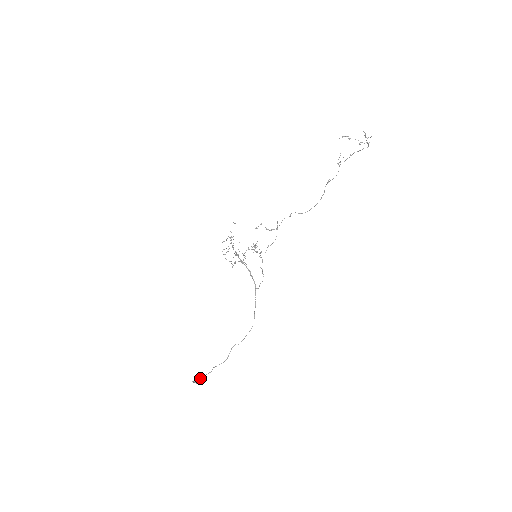
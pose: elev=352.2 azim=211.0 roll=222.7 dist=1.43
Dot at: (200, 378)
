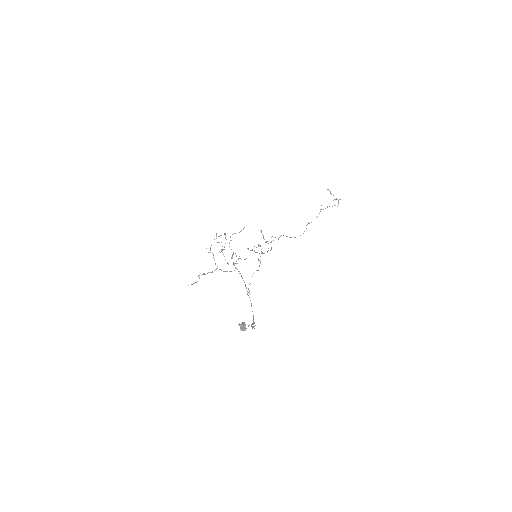
Dot at: (243, 327)
